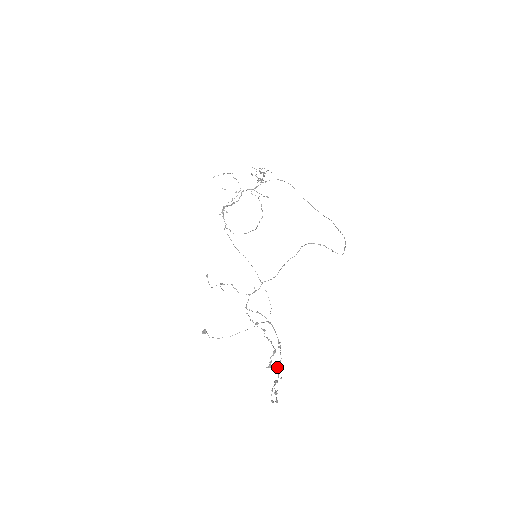
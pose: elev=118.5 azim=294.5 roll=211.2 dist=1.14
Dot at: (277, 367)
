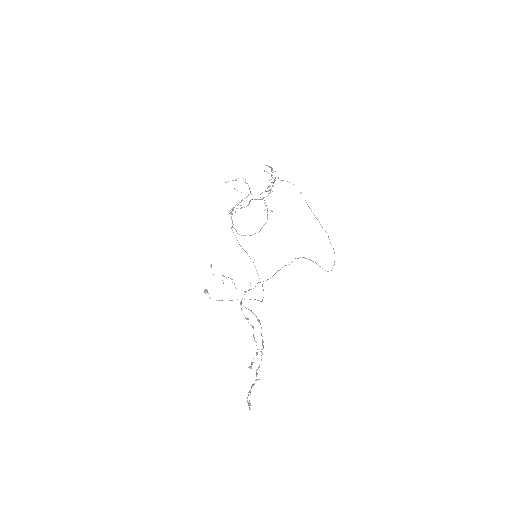
Dot at: (256, 370)
